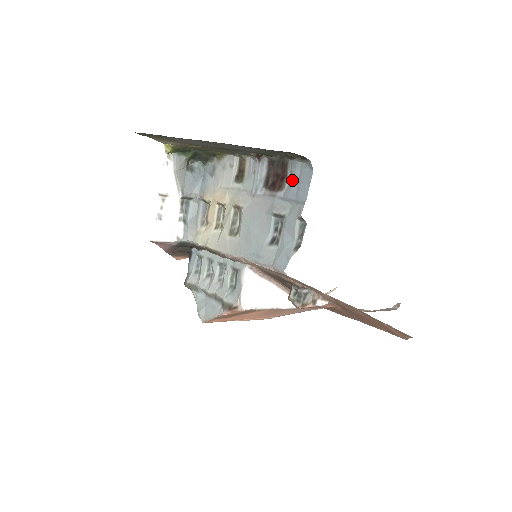
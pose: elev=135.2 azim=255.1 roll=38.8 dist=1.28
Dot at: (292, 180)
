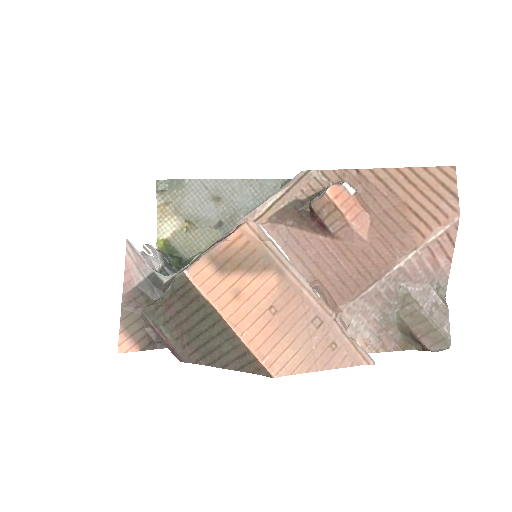
Dot at: occluded
